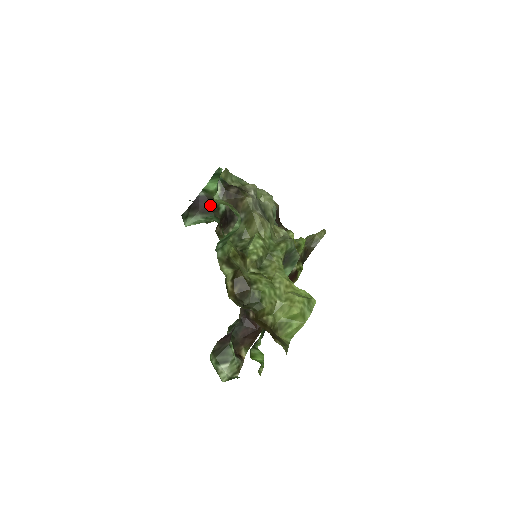
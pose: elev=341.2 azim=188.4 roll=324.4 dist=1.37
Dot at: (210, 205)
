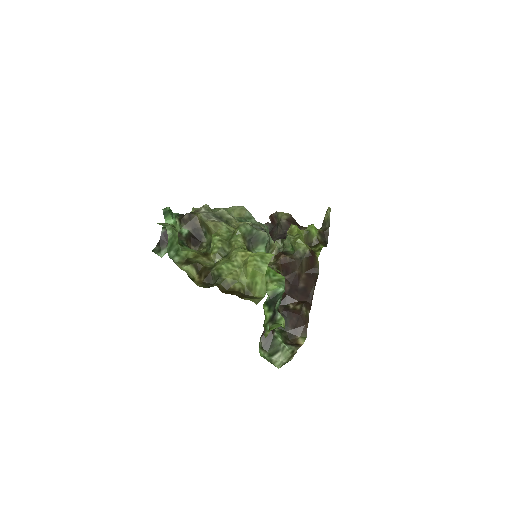
Dot at: occluded
